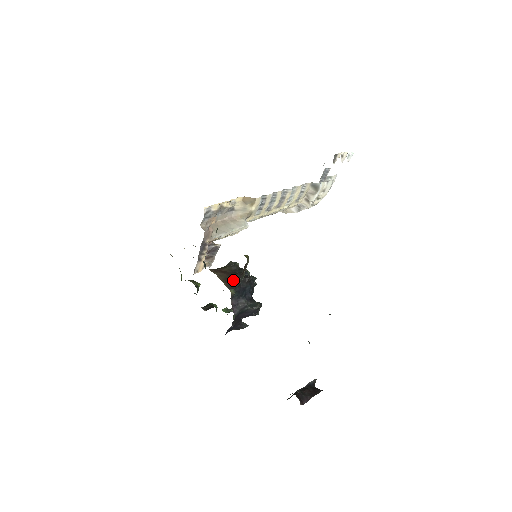
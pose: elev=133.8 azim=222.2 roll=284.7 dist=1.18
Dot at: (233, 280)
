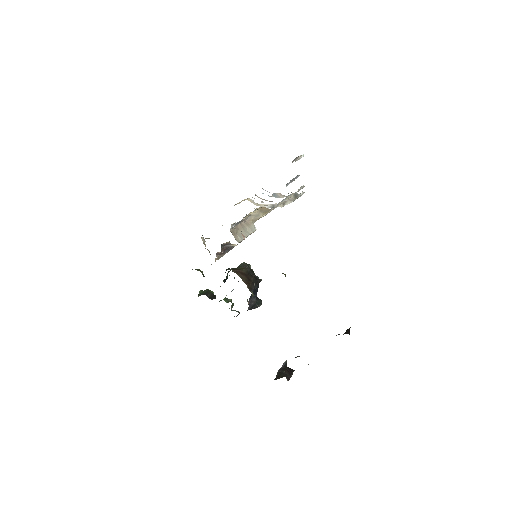
Dot at: (251, 282)
